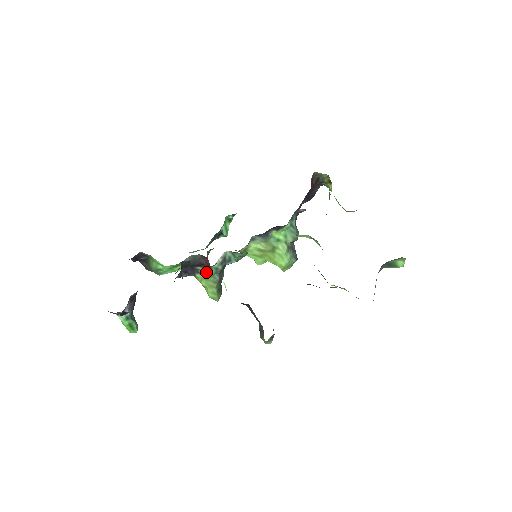
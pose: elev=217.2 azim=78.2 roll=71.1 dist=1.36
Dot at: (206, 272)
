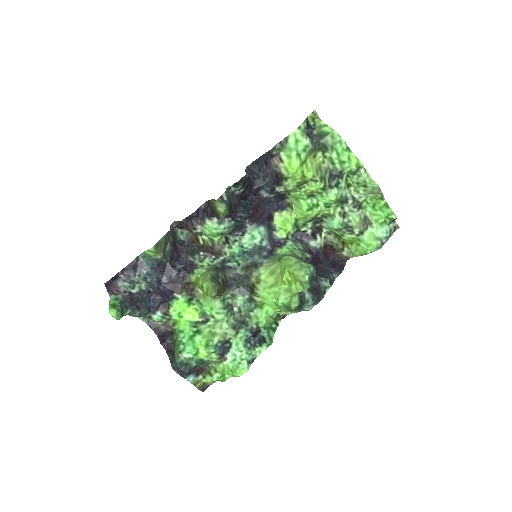
Dot at: (204, 267)
